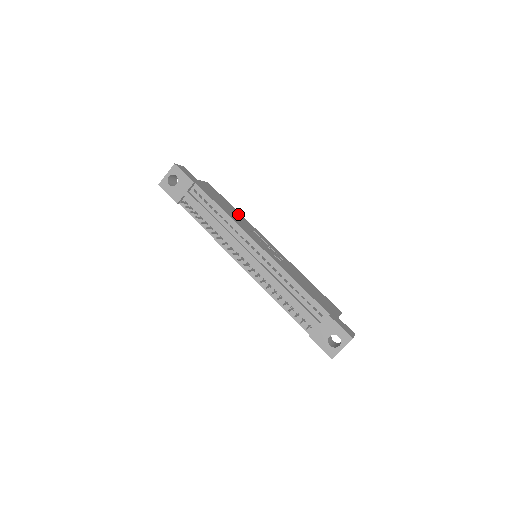
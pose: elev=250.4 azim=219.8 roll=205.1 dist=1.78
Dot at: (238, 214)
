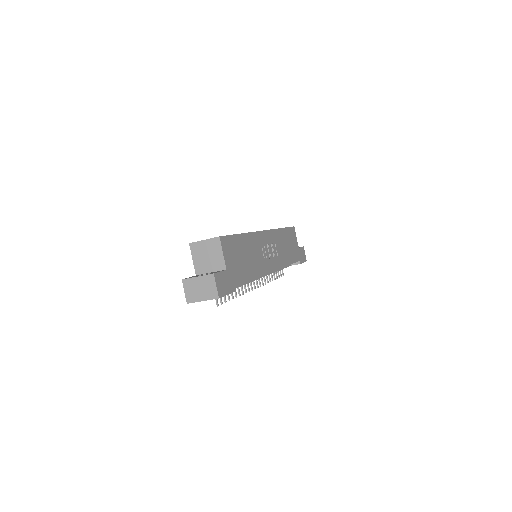
Dot at: (248, 243)
